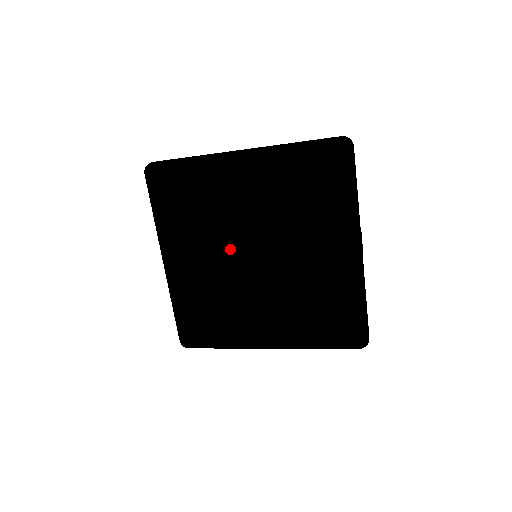
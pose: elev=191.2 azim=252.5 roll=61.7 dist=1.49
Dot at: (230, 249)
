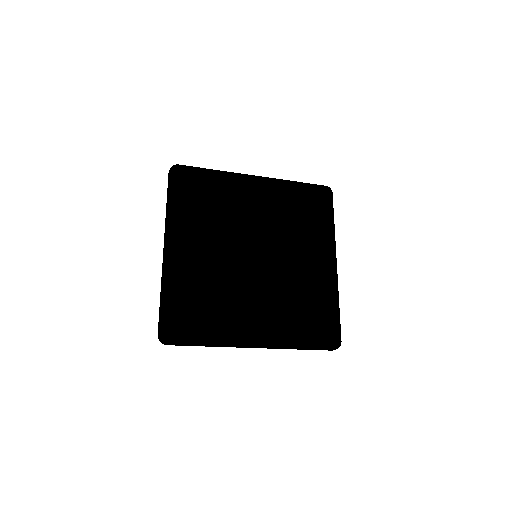
Dot at: (238, 243)
